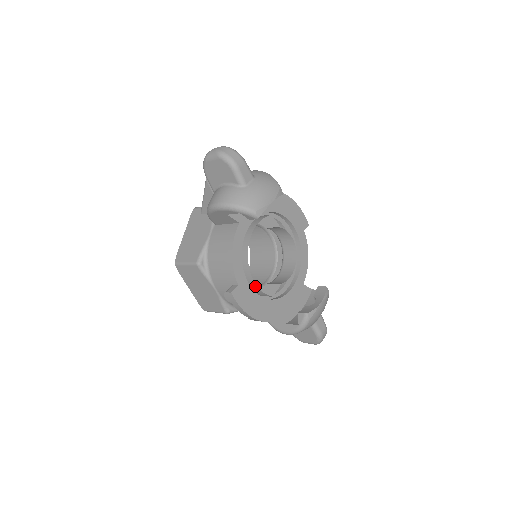
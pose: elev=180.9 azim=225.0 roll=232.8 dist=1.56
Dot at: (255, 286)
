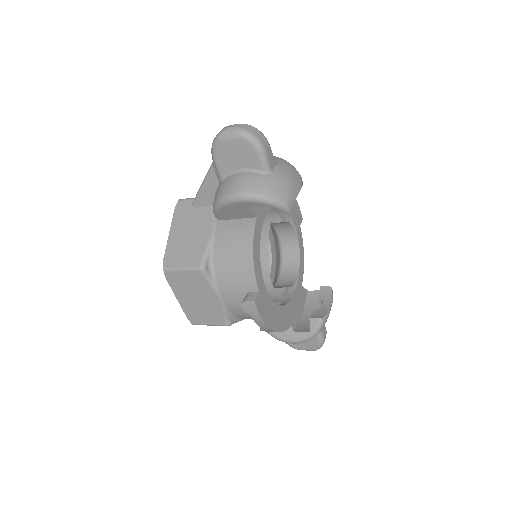
Dot at: (272, 291)
